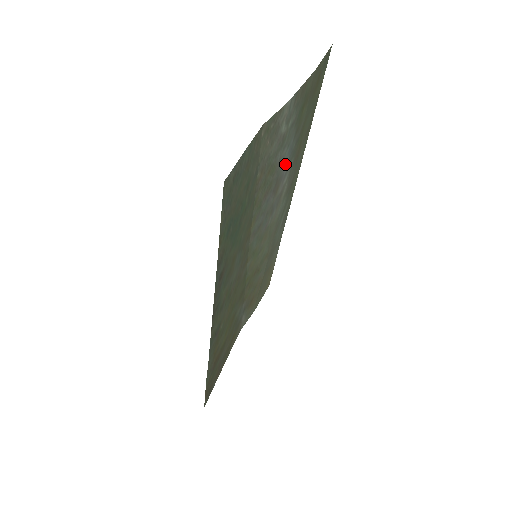
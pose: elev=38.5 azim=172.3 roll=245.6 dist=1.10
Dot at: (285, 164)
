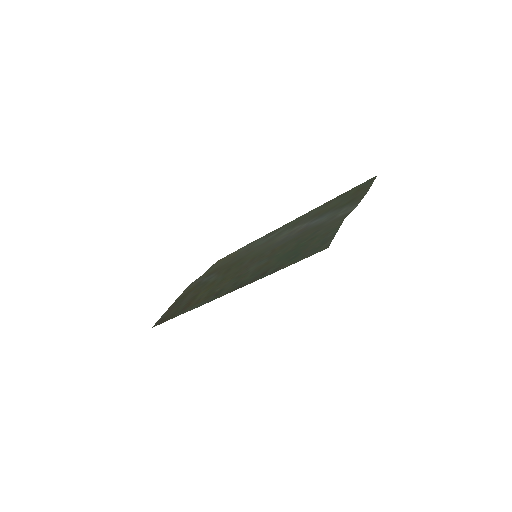
Dot at: (315, 221)
